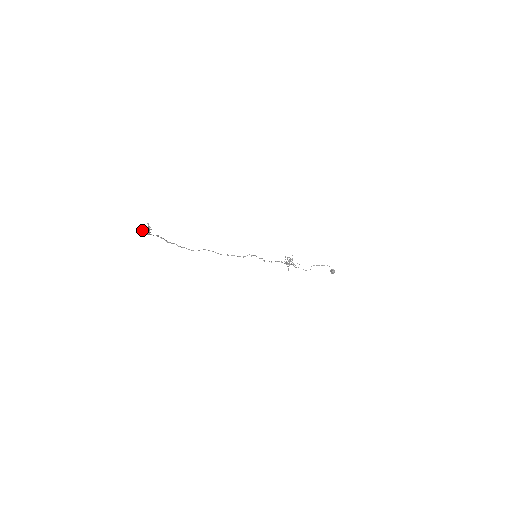
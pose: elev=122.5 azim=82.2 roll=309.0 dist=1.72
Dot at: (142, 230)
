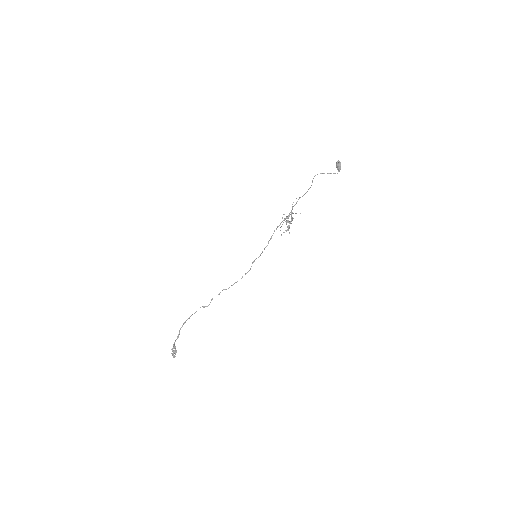
Dot at: occluded
